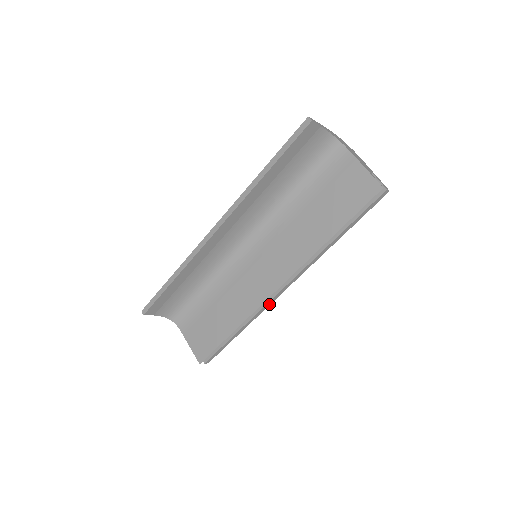
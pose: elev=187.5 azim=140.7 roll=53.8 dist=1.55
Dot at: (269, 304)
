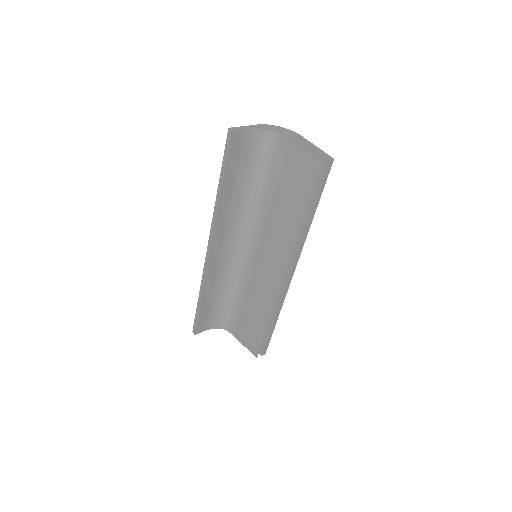
Dot at: (286, 292)
